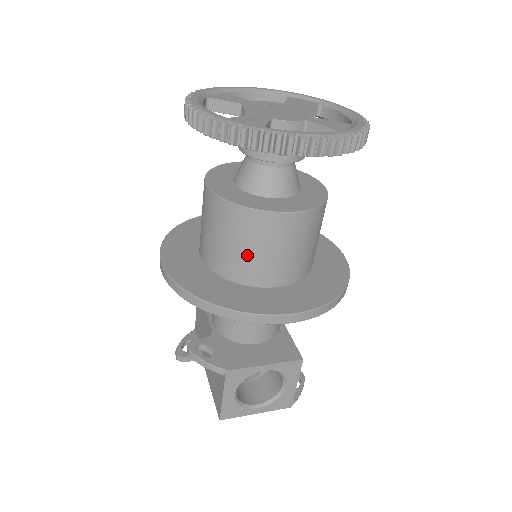
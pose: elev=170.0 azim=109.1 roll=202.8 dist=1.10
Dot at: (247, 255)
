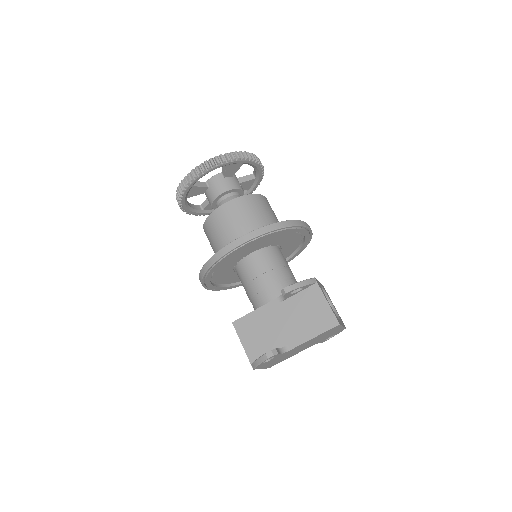
Dot at: (269, 217)
